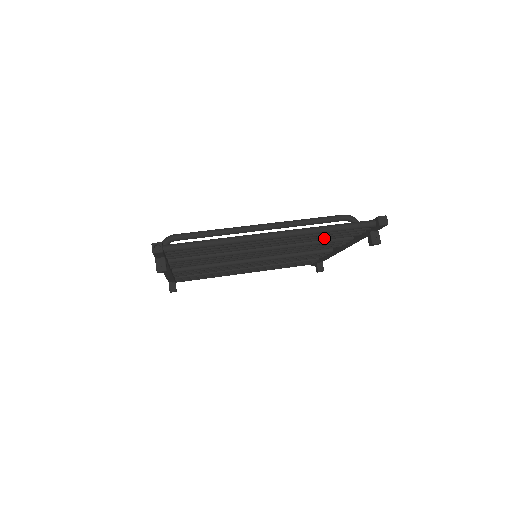
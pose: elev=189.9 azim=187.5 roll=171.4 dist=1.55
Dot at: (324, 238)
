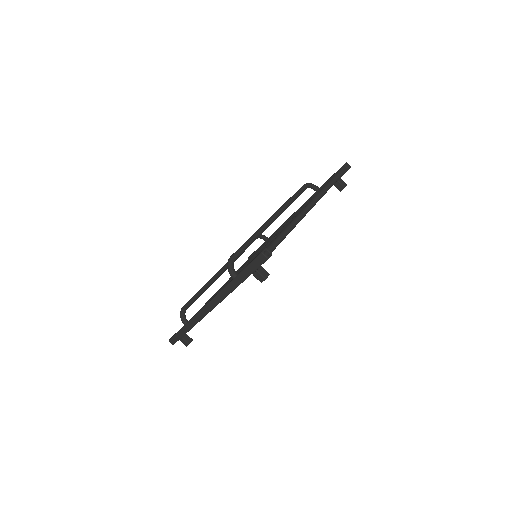
Dot at: occluded
